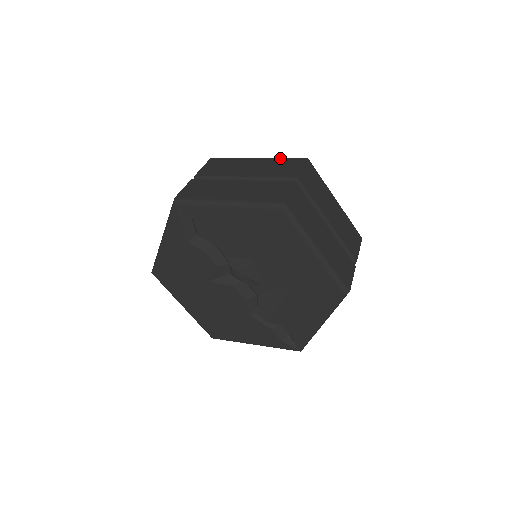
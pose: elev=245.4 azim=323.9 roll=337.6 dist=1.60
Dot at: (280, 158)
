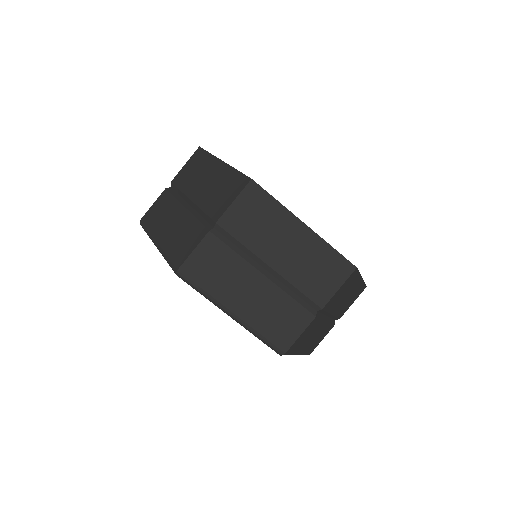
Dot at: (329, 245)
